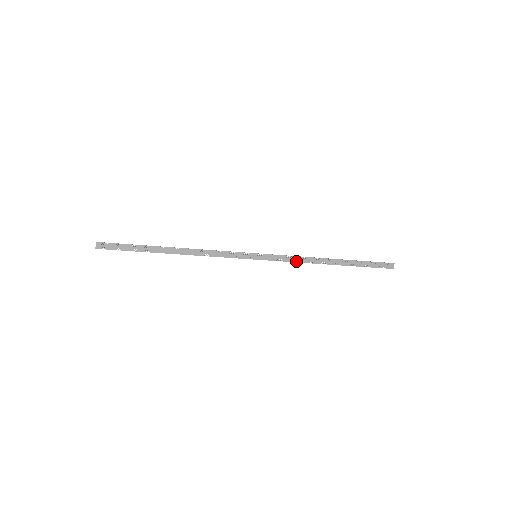
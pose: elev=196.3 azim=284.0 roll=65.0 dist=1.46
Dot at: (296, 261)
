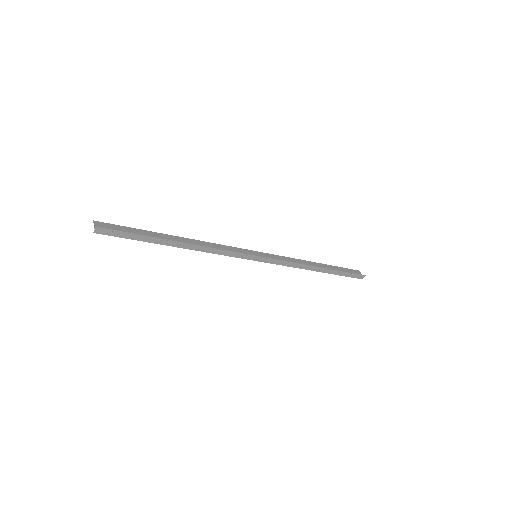
Dot at: (289, 266)
